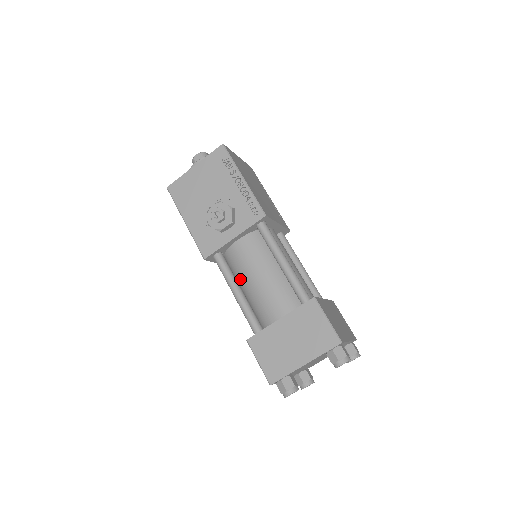
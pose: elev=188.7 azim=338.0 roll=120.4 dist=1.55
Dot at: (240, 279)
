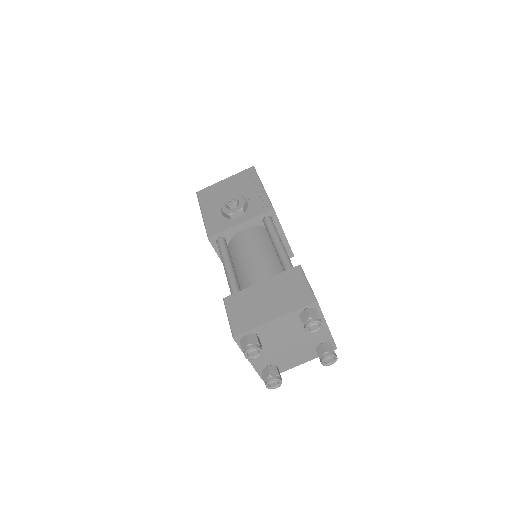
Dot at: (235, 261)
